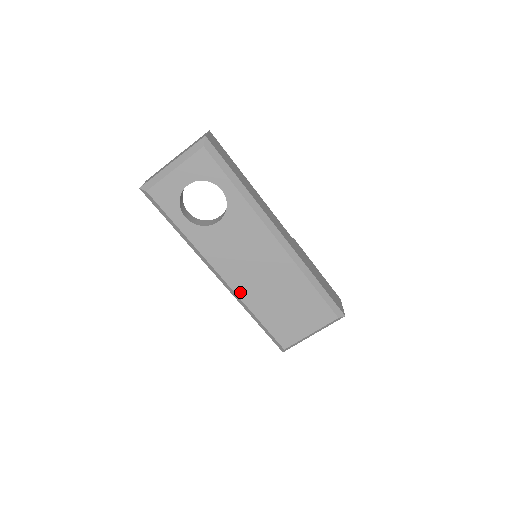
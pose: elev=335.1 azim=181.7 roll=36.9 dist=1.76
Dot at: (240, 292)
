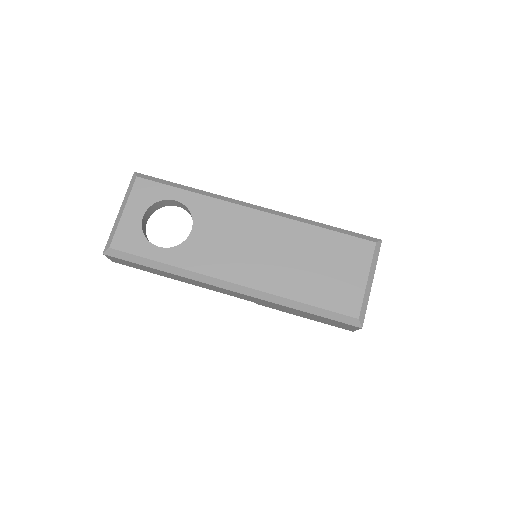
Dot at: (262, 286)
